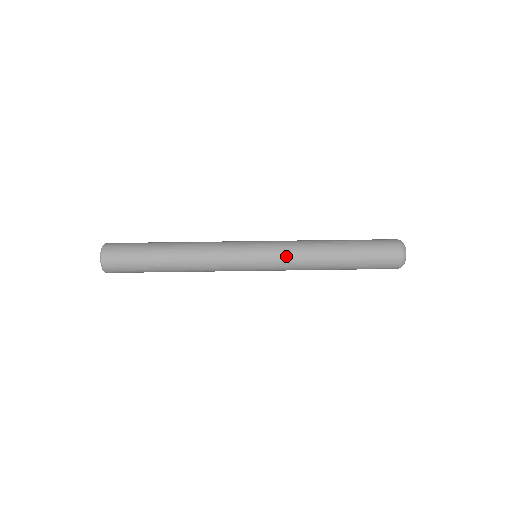
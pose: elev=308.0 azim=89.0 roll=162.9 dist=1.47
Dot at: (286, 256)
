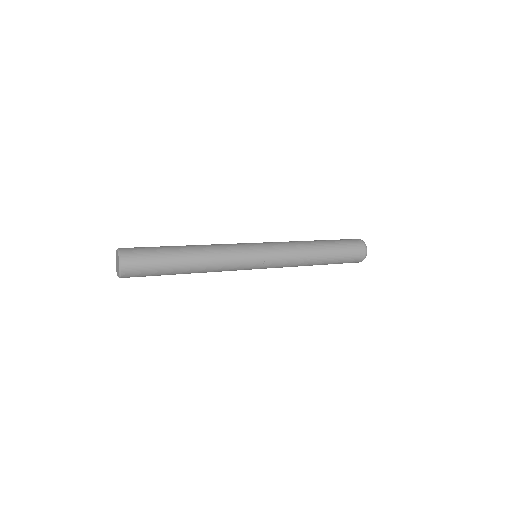
Dot at: occluded
